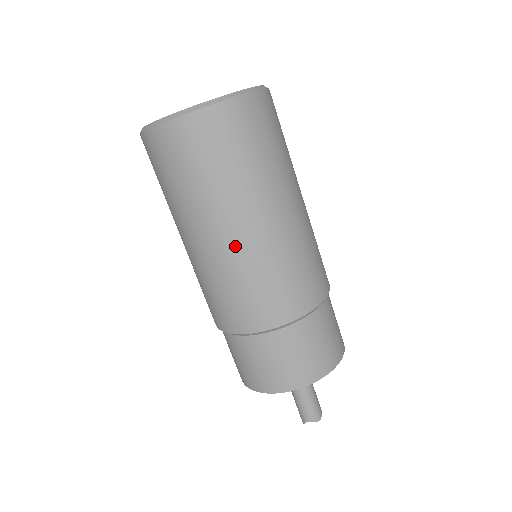
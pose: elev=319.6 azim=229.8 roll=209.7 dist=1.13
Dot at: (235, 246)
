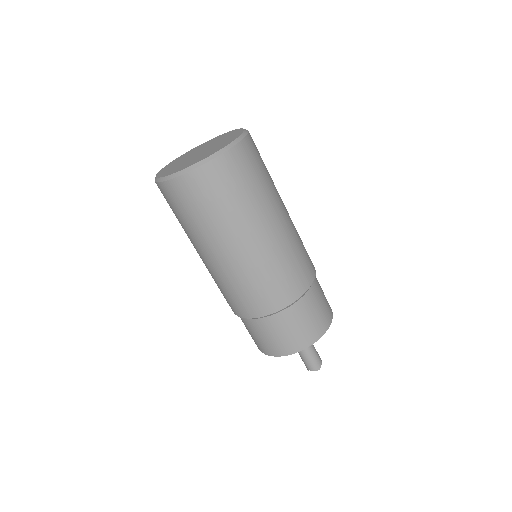
Dot at: (223, 264)
